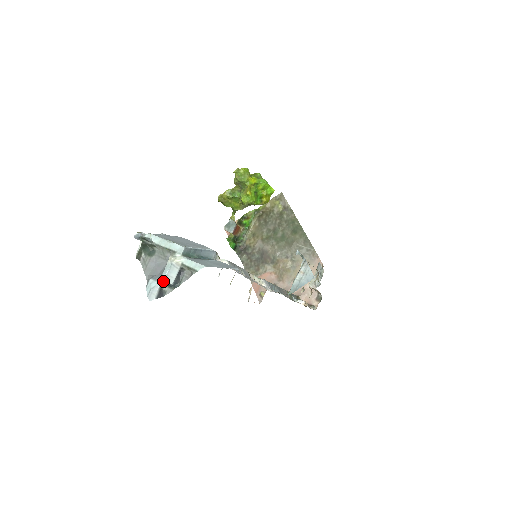
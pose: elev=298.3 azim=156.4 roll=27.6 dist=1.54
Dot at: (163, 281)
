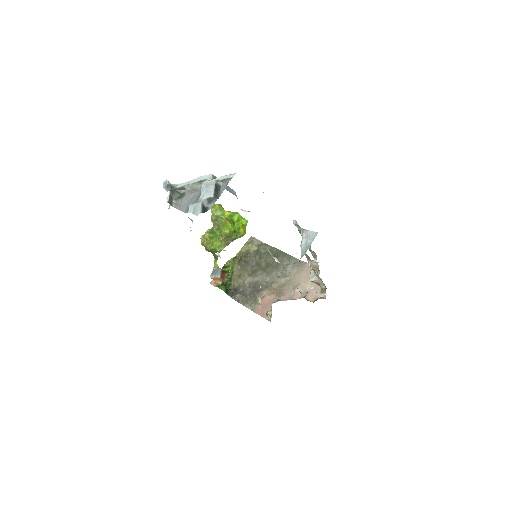
Dot at: (203, 199)
